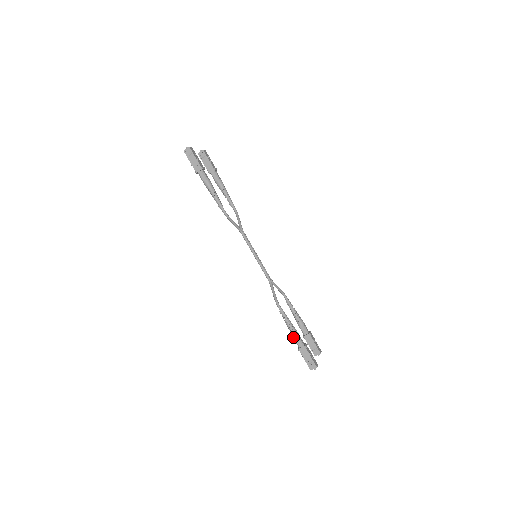
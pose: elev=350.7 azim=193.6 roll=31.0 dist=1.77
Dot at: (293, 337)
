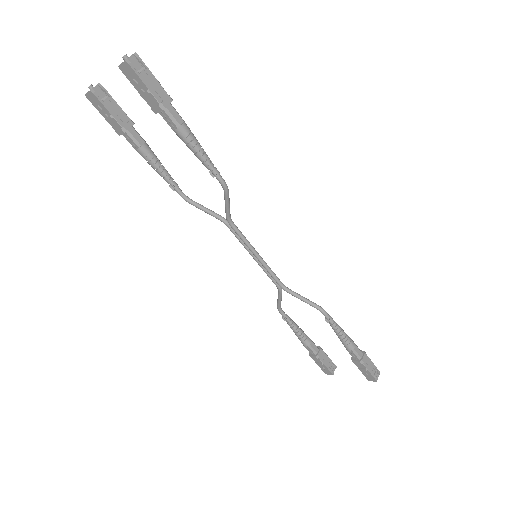
Dot at: (352, 348)
